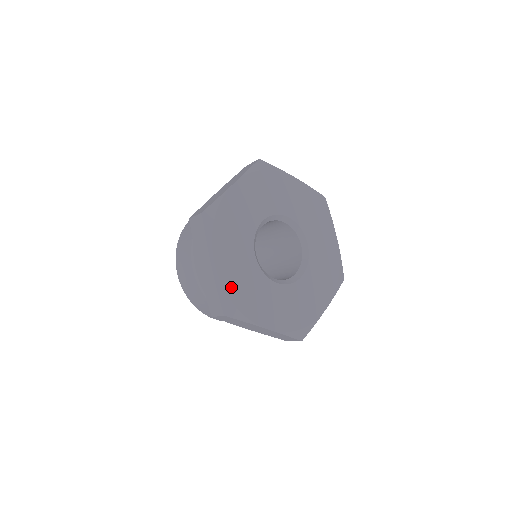
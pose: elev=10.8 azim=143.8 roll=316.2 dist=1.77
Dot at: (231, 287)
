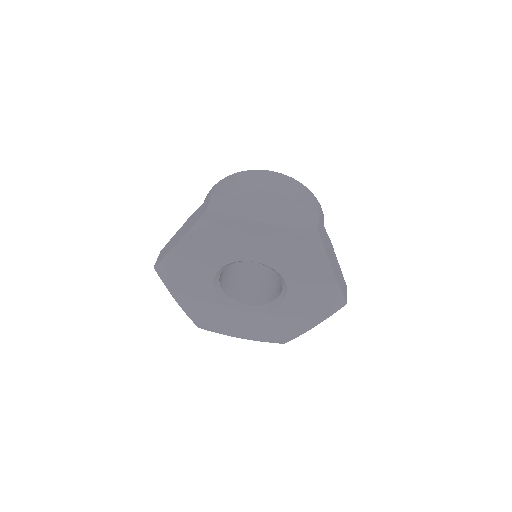
Dot at: (197, 315)
